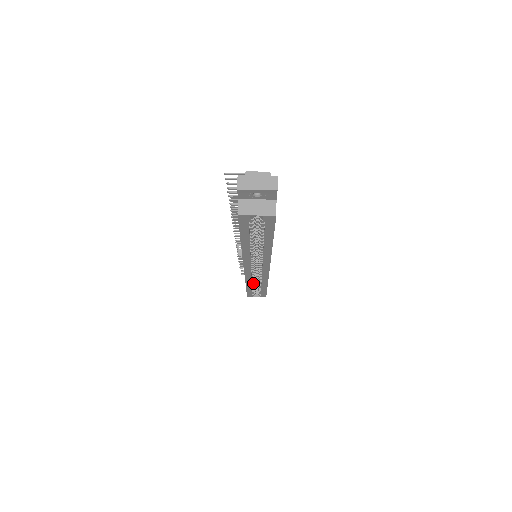
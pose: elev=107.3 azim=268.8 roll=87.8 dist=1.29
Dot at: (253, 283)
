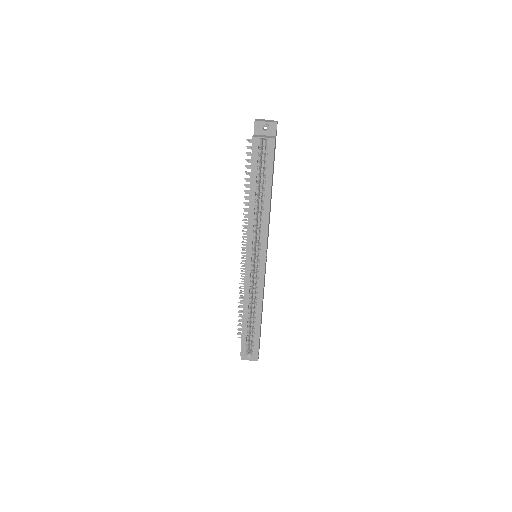
Dot at: (249, 309)
